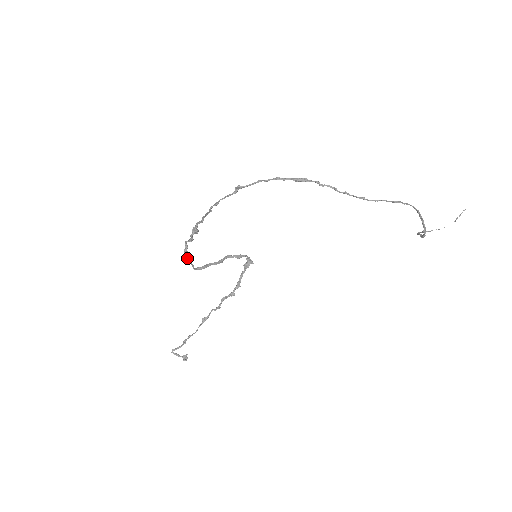
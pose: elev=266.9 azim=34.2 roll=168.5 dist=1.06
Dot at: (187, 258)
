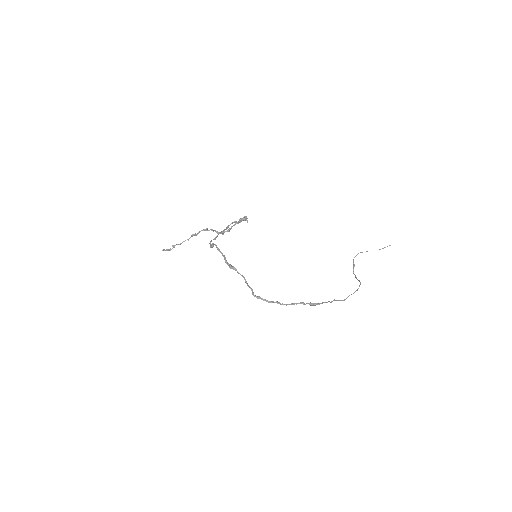
Dot at: (211, 247)
